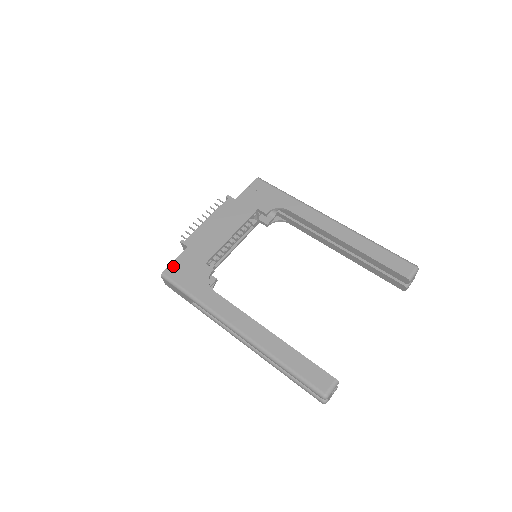
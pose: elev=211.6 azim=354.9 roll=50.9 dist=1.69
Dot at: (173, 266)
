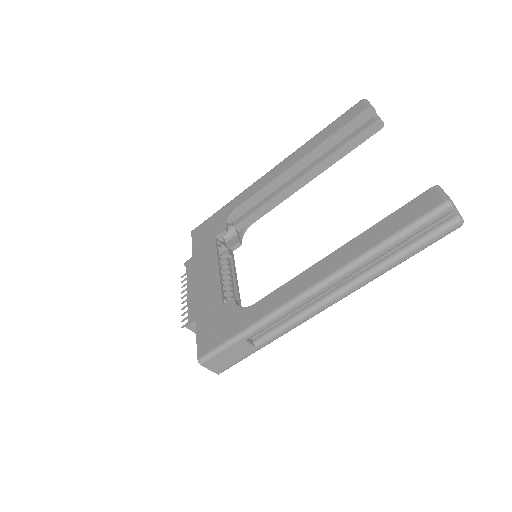
Dot at: (200, 344)
